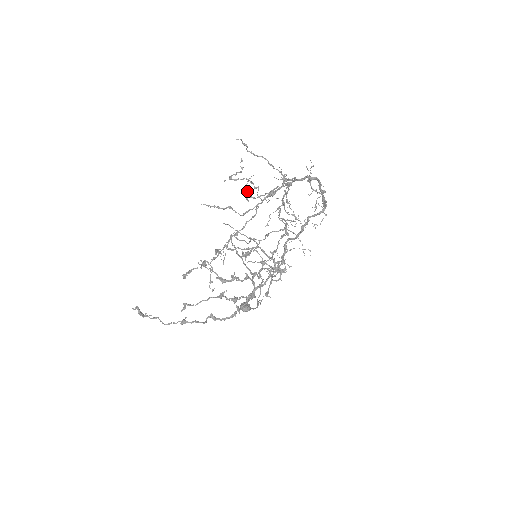
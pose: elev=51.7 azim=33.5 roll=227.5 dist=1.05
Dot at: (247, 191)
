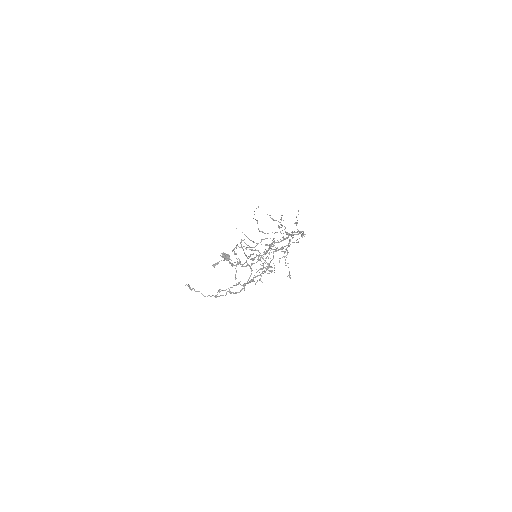
Dot at: occluded
